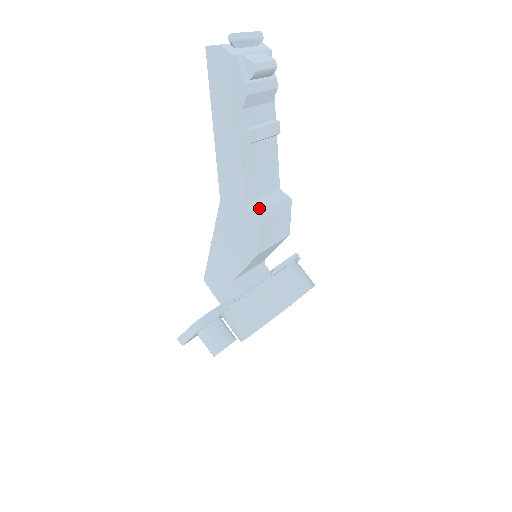
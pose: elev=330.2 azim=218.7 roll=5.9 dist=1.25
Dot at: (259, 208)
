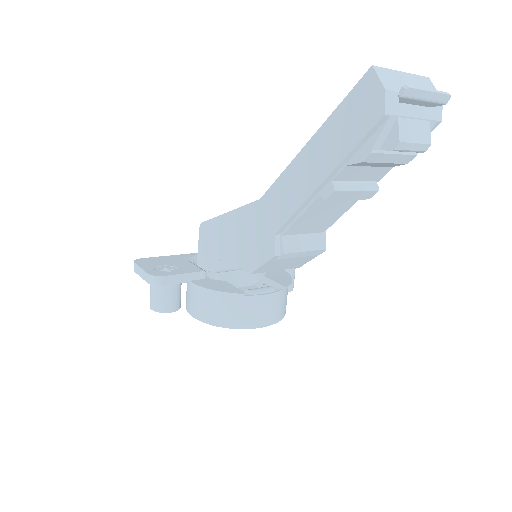
Dot at: (283, 248)
